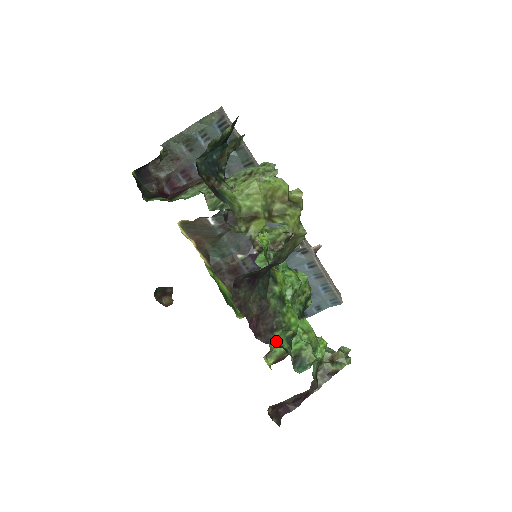
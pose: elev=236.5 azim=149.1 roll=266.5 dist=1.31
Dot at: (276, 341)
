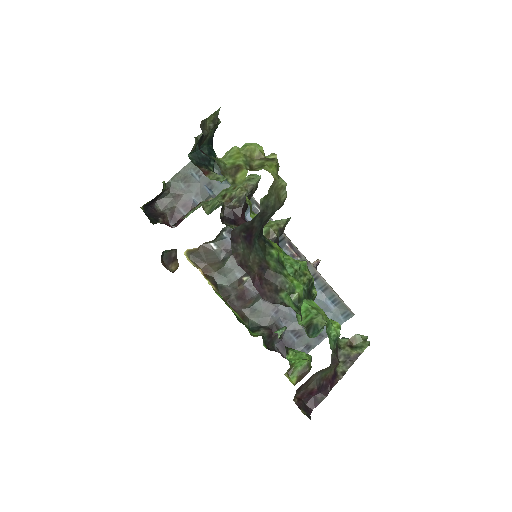
Dot at: (283, 302)
